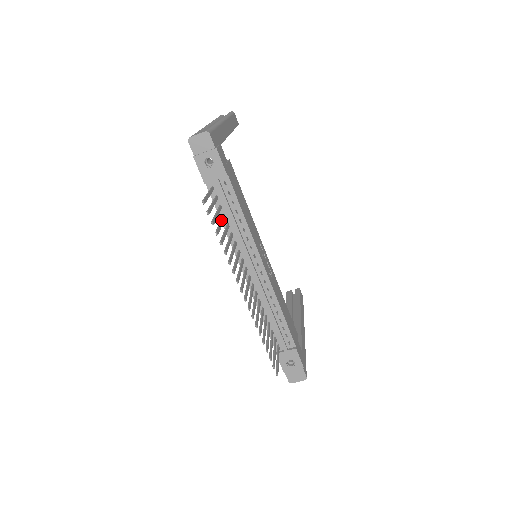
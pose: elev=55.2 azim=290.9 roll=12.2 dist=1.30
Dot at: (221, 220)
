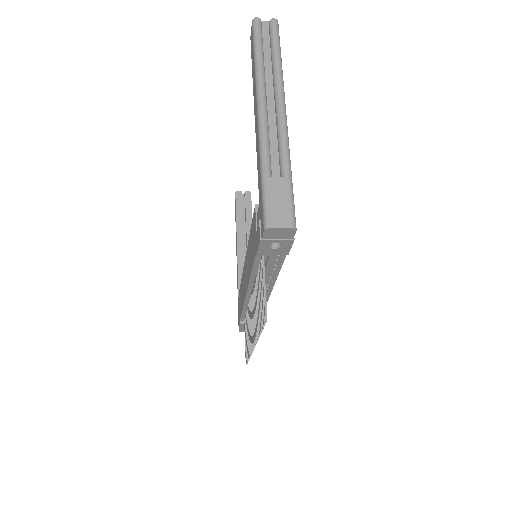
Dot at: occluded
